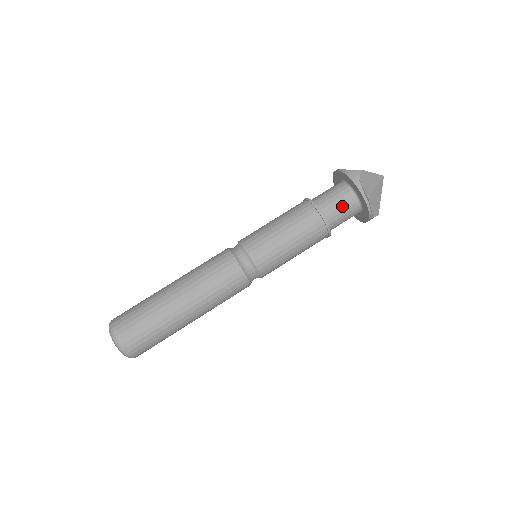
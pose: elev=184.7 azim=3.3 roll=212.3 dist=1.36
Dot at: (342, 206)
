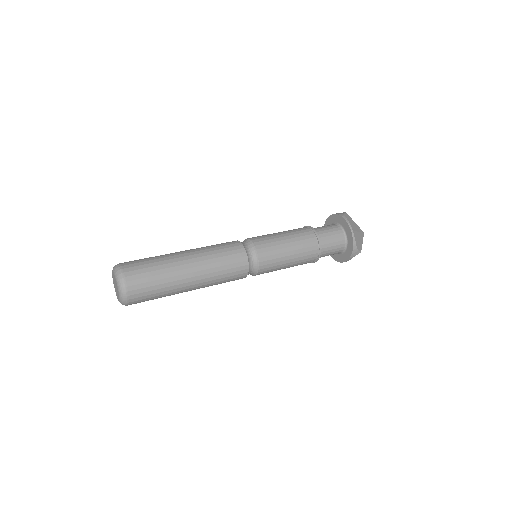
Dot at: (331, 232)
